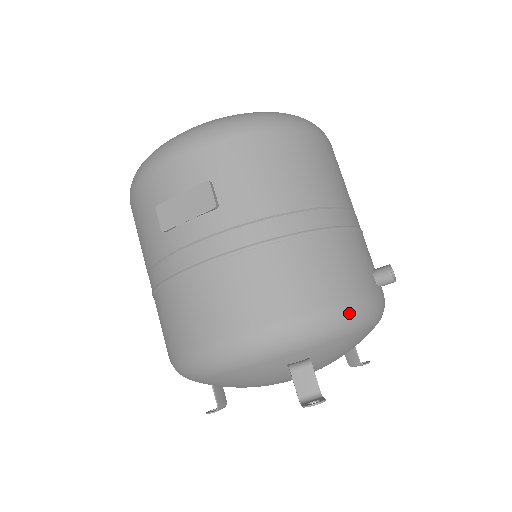
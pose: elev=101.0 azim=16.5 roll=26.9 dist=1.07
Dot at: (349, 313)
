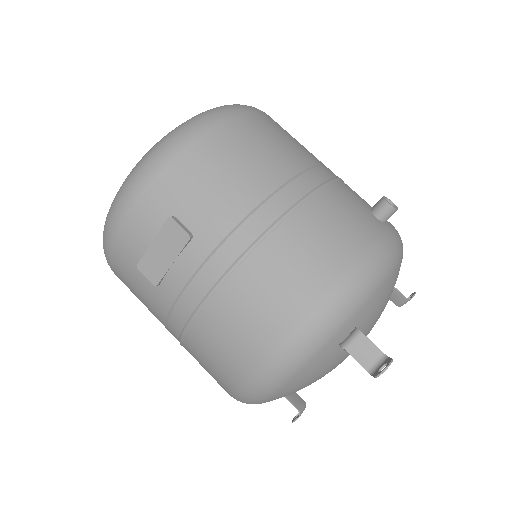
Dot at: (370, 265)
